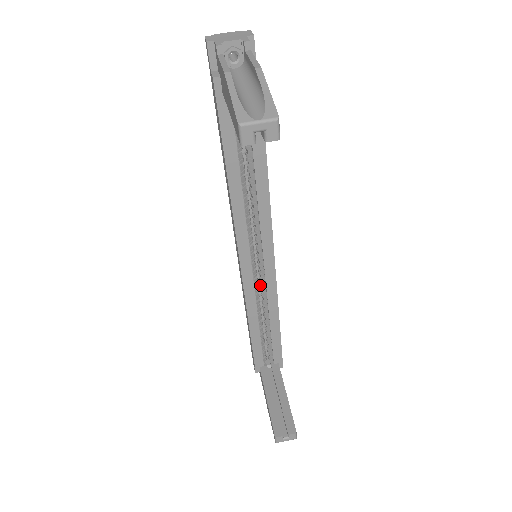
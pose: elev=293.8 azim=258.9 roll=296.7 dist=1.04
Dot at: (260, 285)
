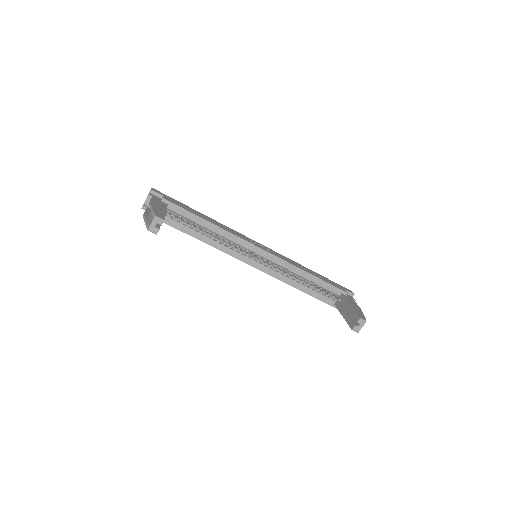
Dot at: occluded
